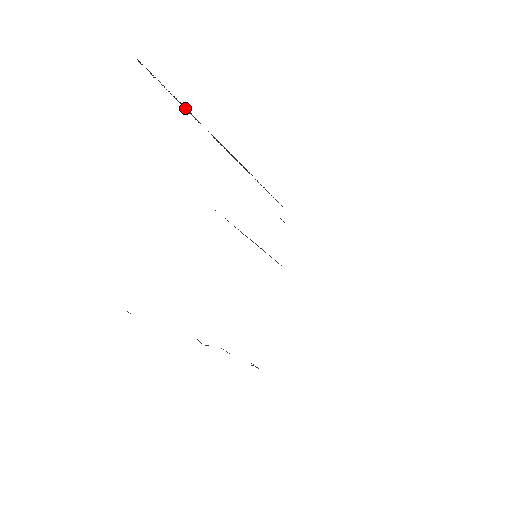
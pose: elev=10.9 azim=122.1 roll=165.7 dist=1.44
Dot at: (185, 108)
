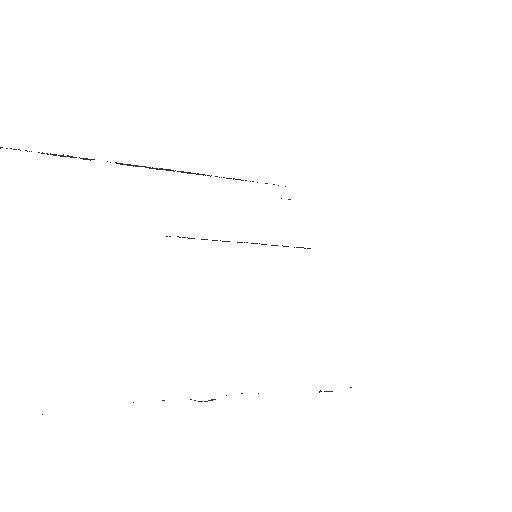
Dot at: (61, 156)
